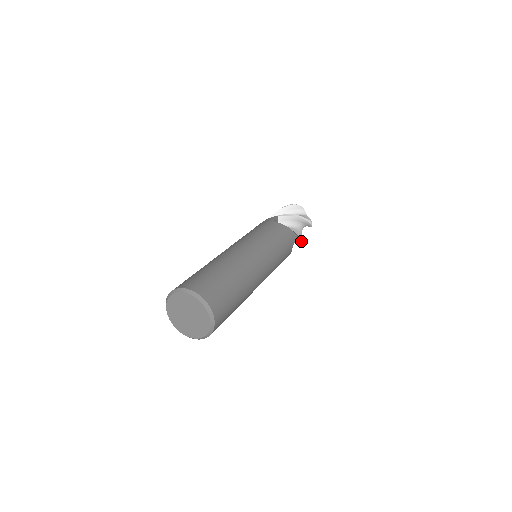
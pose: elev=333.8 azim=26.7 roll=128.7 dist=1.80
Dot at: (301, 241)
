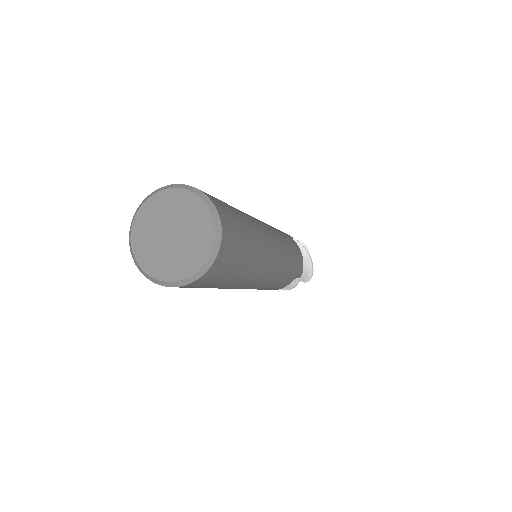
Dot at: (304, 248)
